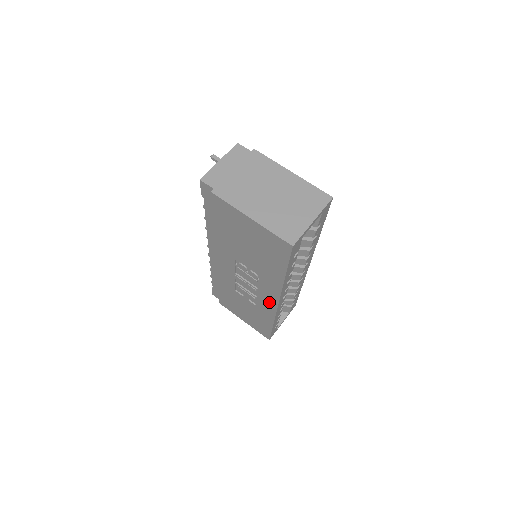
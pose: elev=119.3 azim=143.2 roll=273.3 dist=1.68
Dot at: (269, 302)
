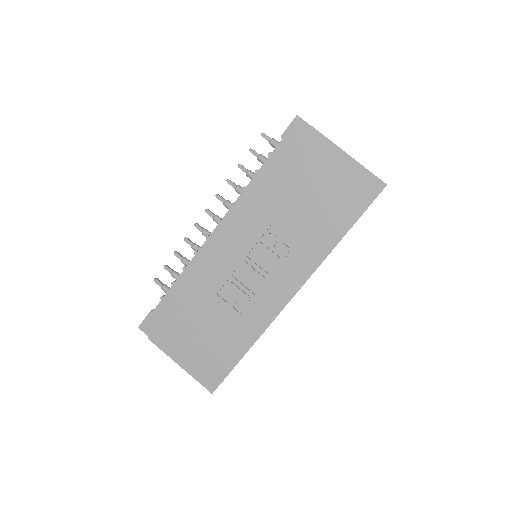
Dot at: (277, 297)
